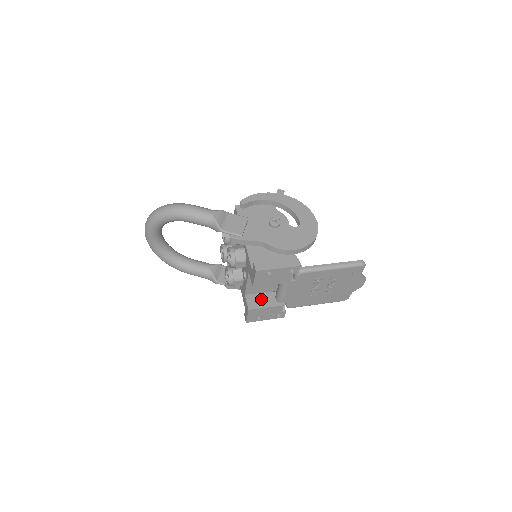
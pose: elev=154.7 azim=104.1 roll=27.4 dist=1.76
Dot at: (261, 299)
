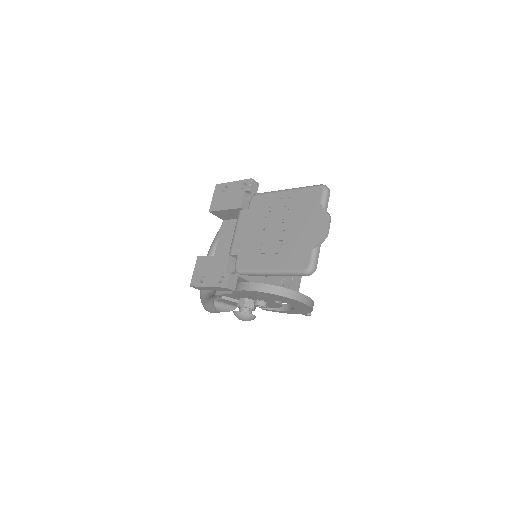
Dot at: occluded
